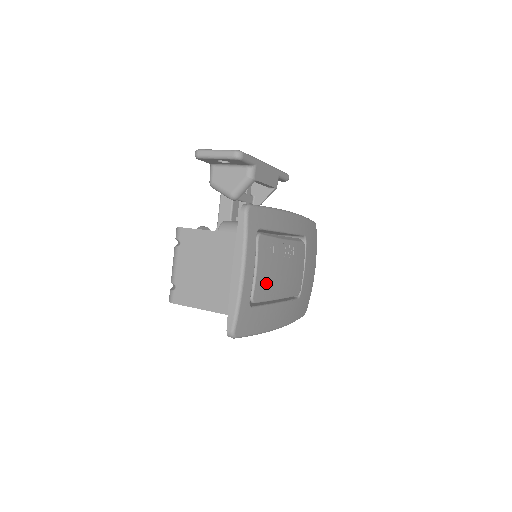
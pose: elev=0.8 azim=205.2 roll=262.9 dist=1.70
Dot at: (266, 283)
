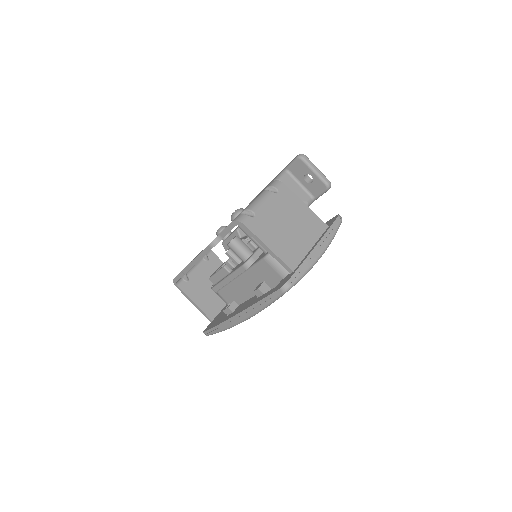
Dot at: occluded
